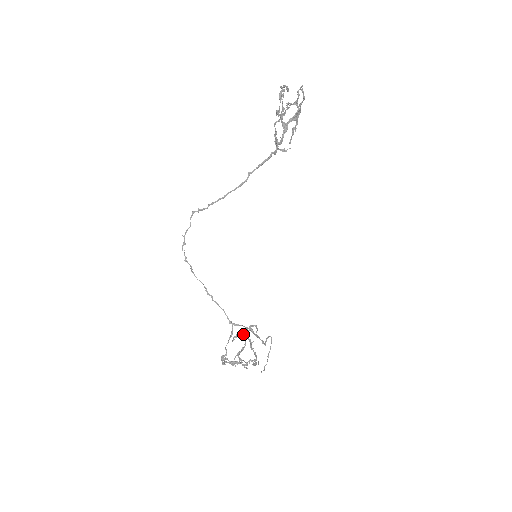
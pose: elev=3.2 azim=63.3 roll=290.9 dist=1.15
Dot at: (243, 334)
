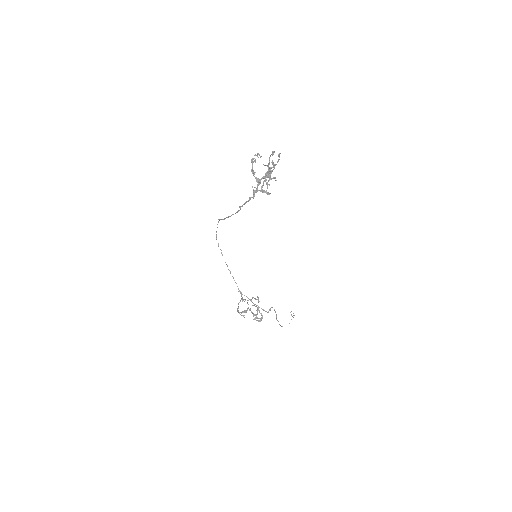
Dot at: occluded
